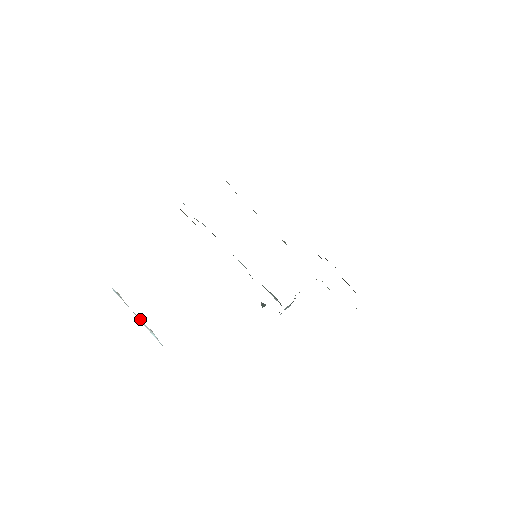
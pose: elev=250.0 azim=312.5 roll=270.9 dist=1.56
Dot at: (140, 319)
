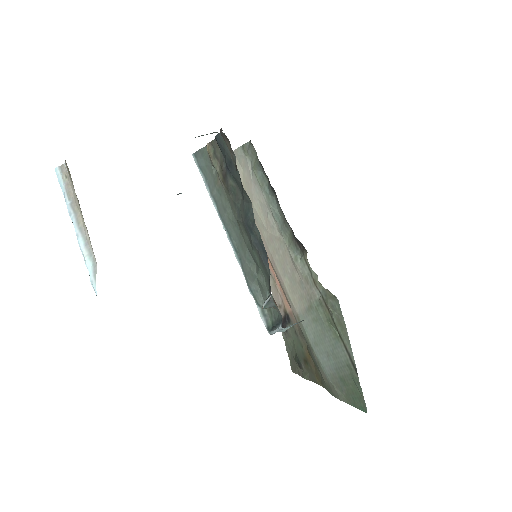
Dot at: (83, 228)
